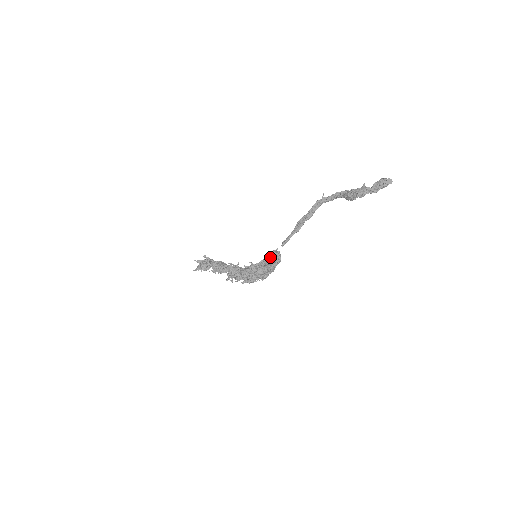
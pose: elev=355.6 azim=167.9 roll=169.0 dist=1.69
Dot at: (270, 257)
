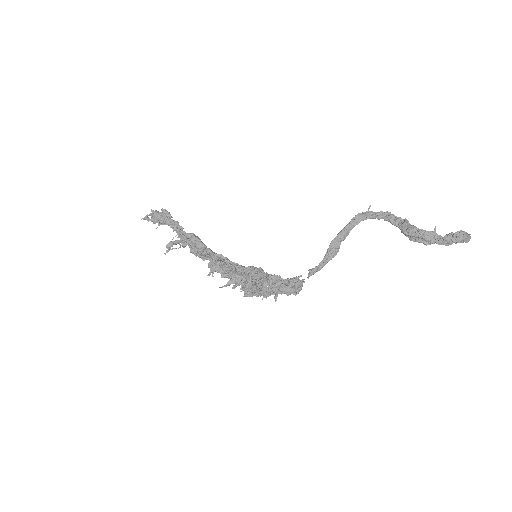
Dot at: (289, 285)
